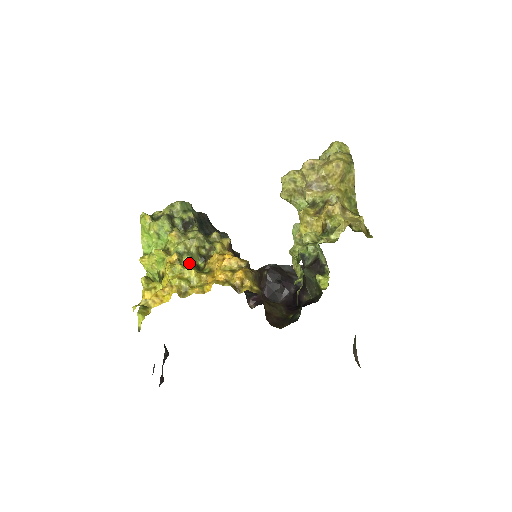
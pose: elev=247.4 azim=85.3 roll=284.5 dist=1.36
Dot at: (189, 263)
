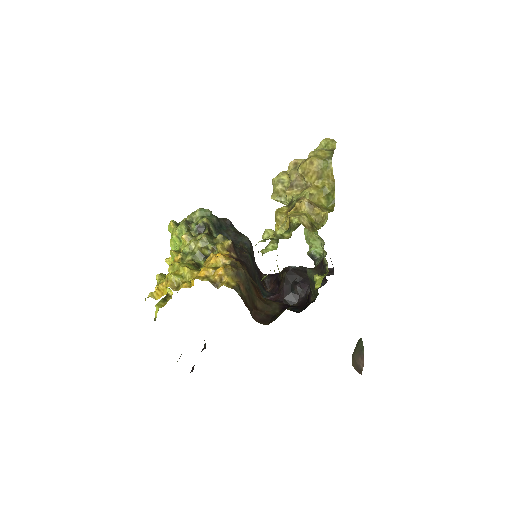
Dot at: (188, 262)
